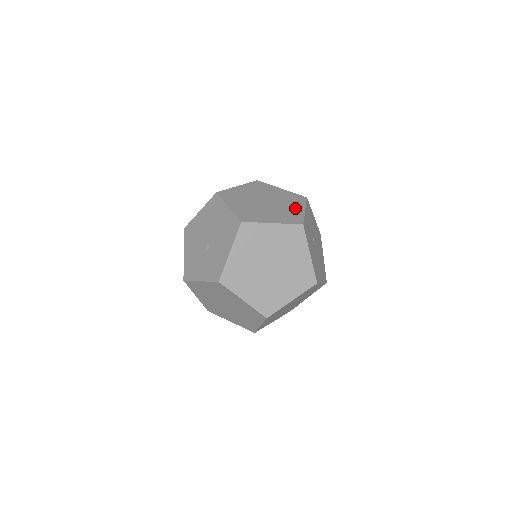
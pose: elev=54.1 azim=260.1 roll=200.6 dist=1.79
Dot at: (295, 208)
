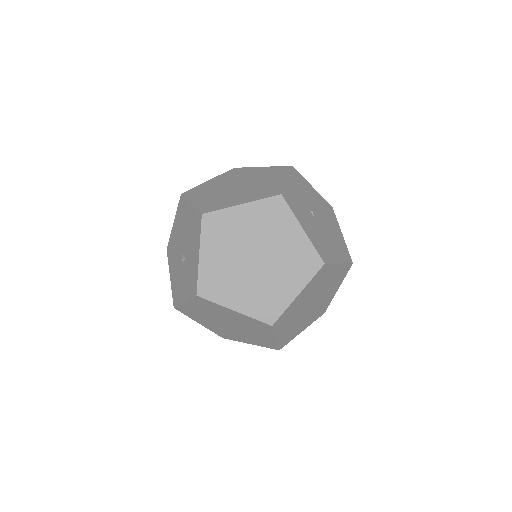
Dot at: (274, 180)
